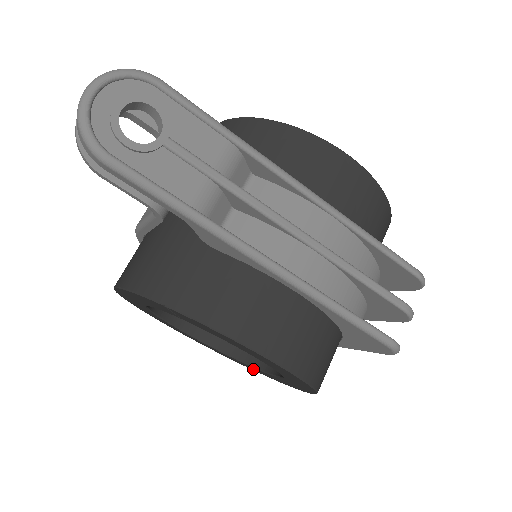
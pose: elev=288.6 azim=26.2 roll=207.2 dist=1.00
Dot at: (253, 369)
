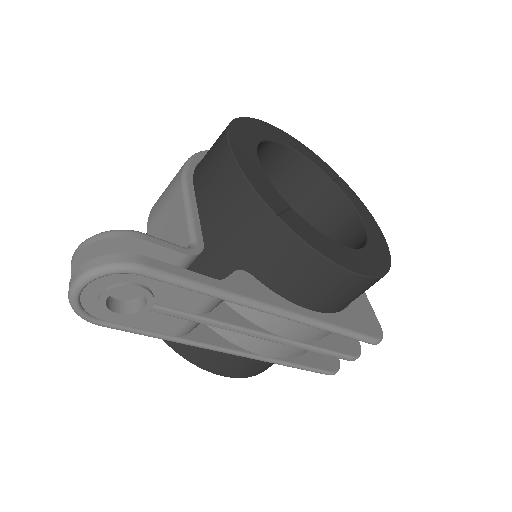
Dot at: occluded
